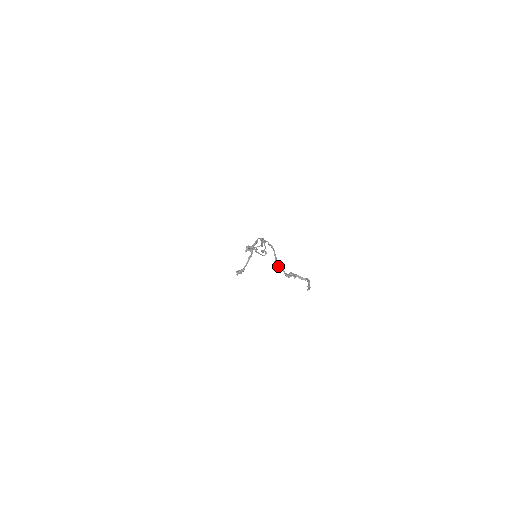
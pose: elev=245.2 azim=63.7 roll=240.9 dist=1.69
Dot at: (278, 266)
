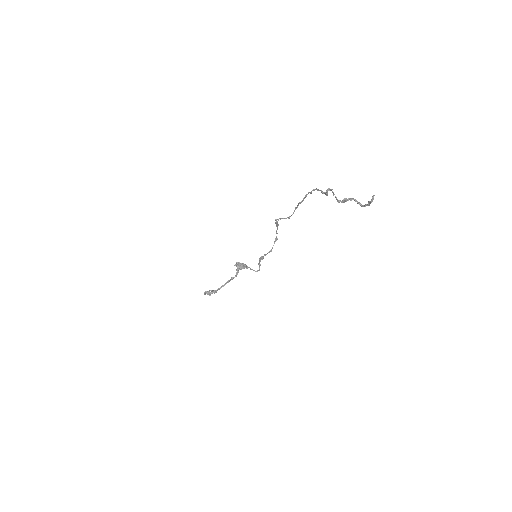
Dot at: occluded
